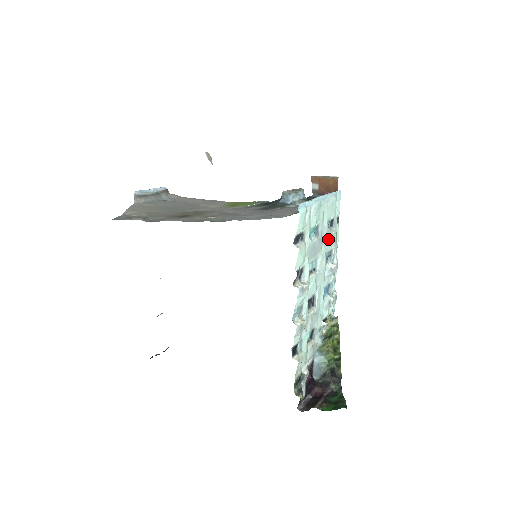
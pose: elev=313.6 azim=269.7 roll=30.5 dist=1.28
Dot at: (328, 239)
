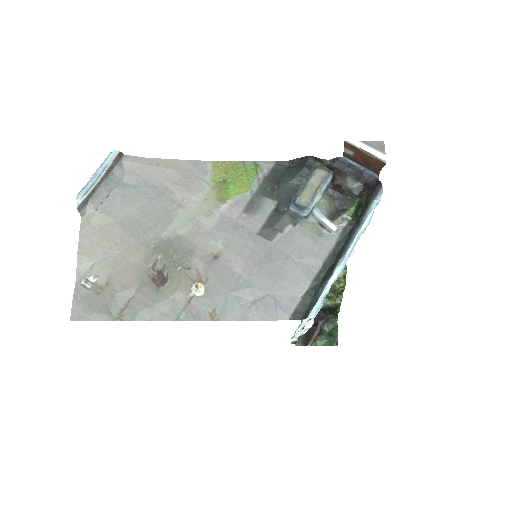
Dot at: occluded
